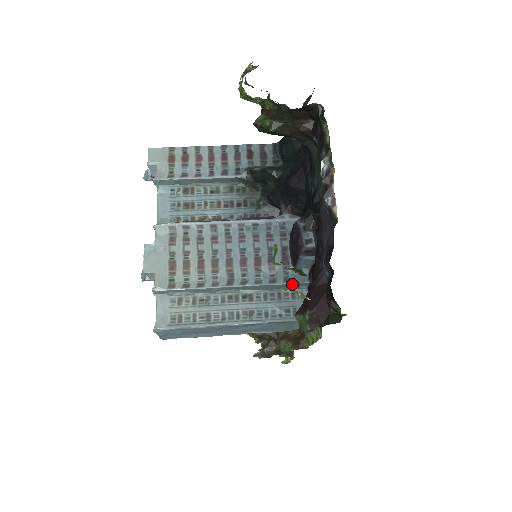
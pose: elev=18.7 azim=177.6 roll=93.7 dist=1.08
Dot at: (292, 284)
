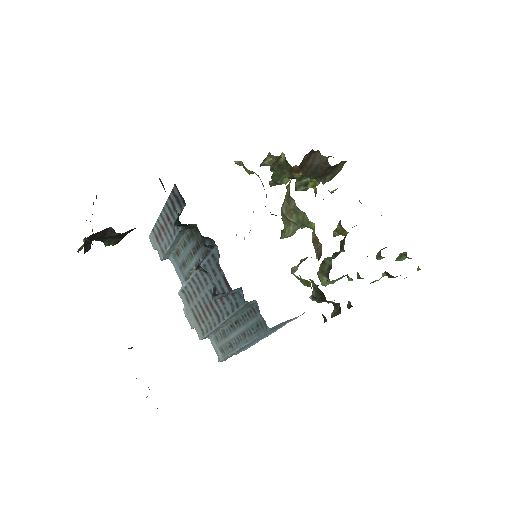
Dot at: (242, 307)
